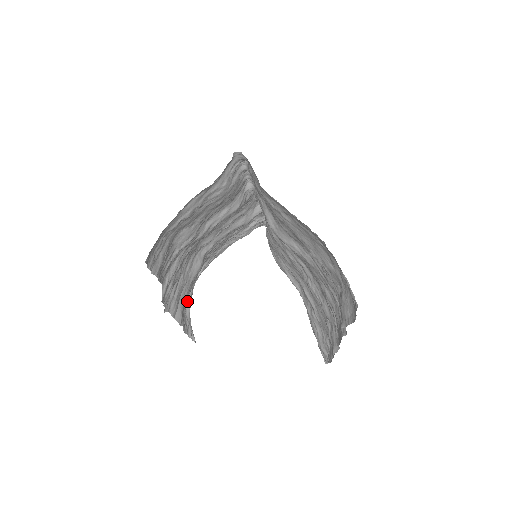
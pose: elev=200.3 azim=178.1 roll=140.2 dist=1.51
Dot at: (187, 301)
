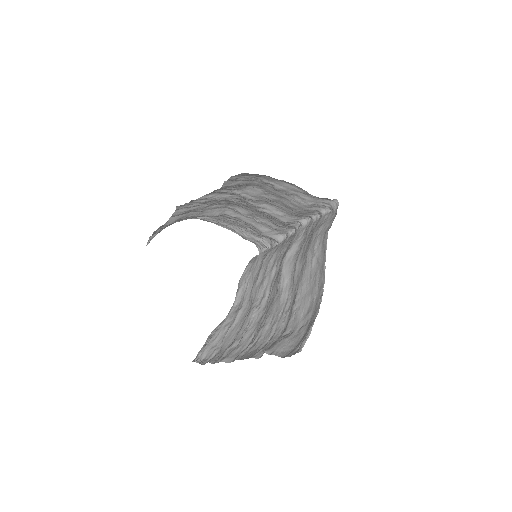
Dot at: occluded
